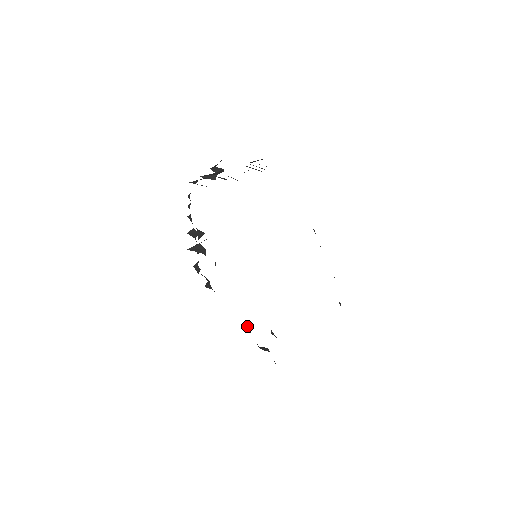
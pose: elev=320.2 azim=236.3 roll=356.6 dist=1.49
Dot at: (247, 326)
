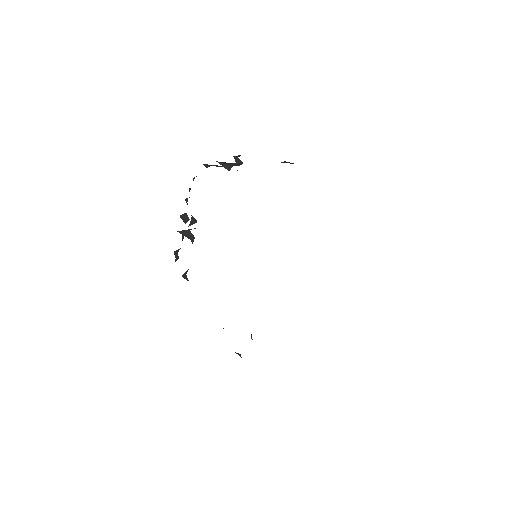
Dot at: occluded
